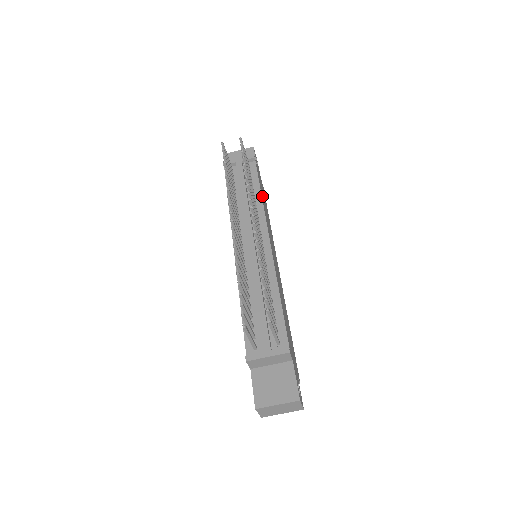
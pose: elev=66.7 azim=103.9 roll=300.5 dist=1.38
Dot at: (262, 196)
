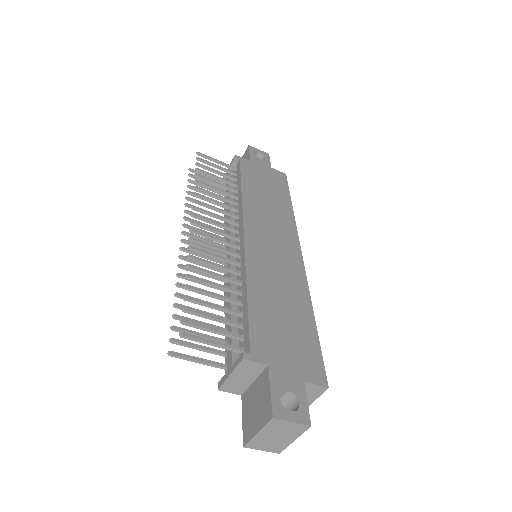
Dot at: (249, 189)
